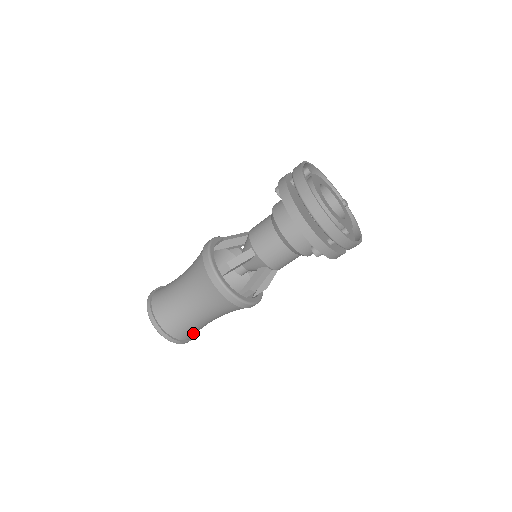
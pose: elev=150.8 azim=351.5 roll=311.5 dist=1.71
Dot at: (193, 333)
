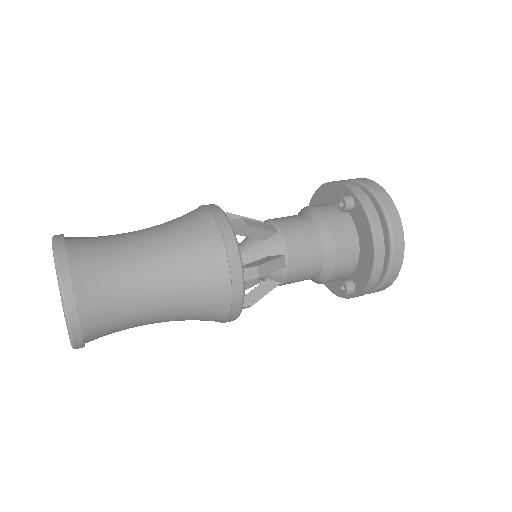
Dot at: occluded
